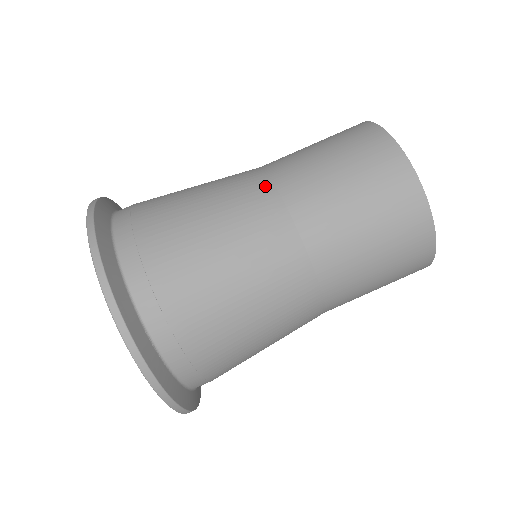
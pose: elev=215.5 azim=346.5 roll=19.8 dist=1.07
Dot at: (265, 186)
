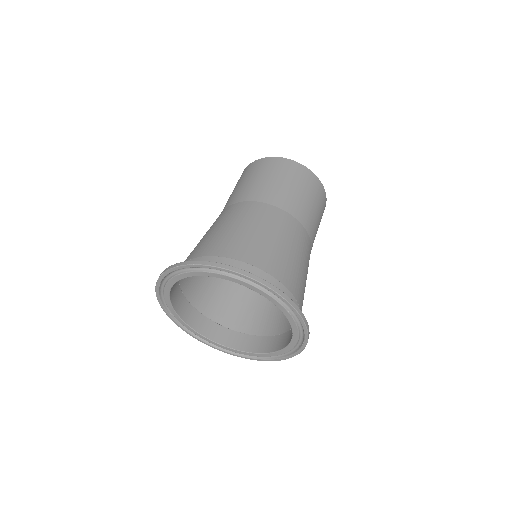
Dot at: occluded
